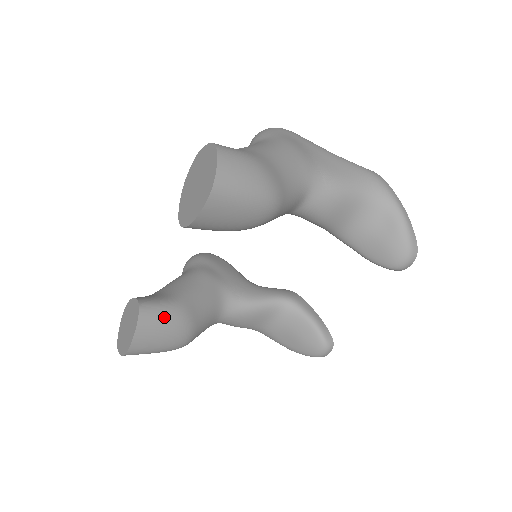
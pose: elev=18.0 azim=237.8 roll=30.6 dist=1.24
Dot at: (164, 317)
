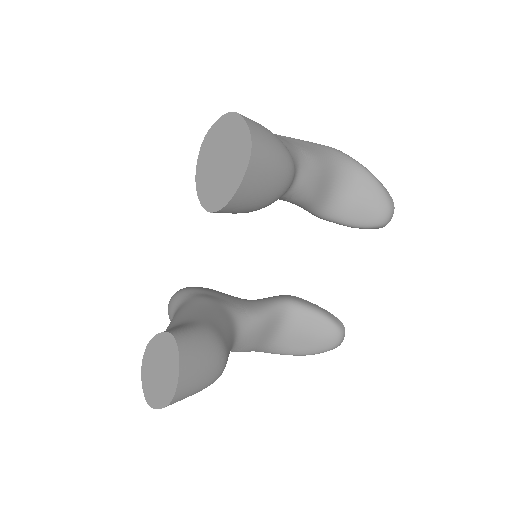
Dot at: (200, 341)
